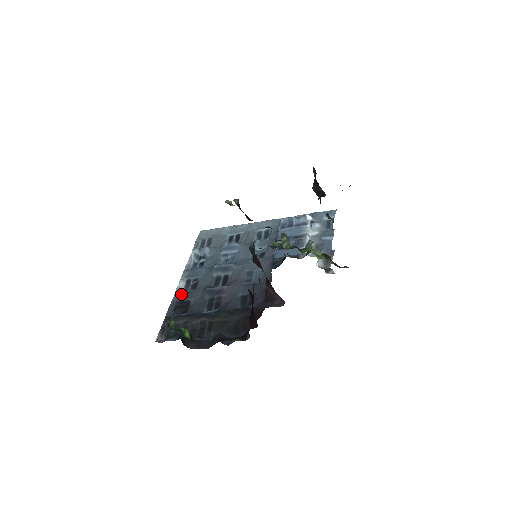
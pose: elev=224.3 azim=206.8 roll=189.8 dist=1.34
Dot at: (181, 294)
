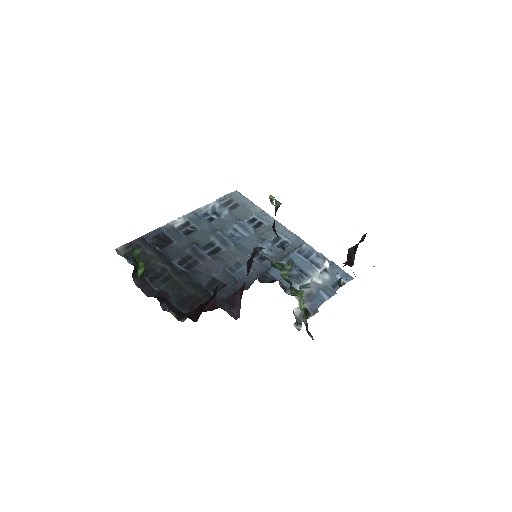
Dot at: (172, 229)
